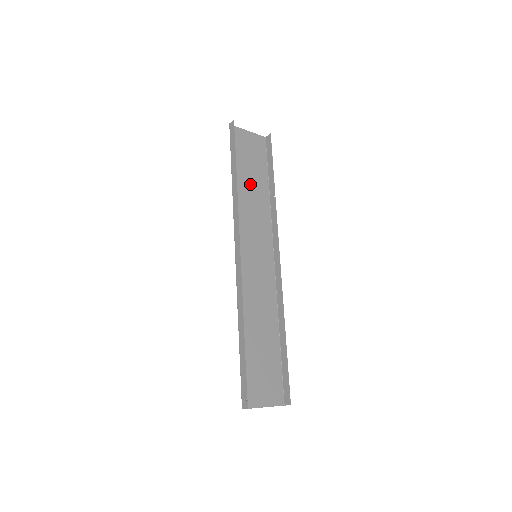
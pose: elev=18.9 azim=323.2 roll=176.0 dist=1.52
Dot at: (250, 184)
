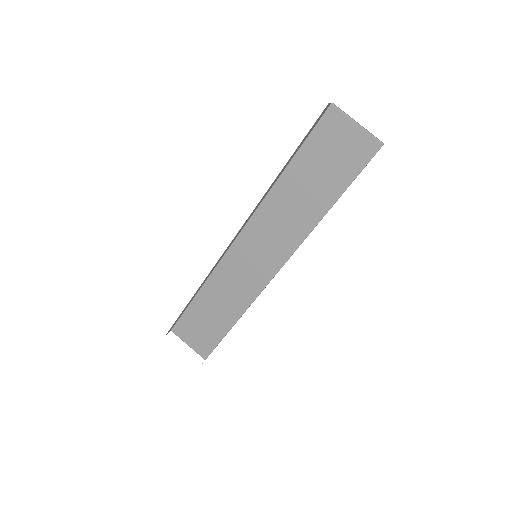
Dot at: (306, 188)
